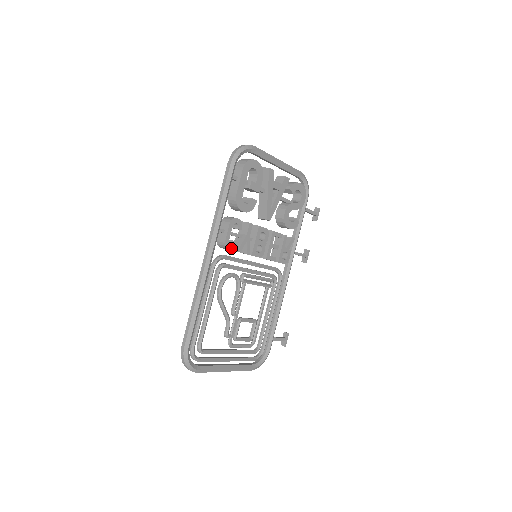
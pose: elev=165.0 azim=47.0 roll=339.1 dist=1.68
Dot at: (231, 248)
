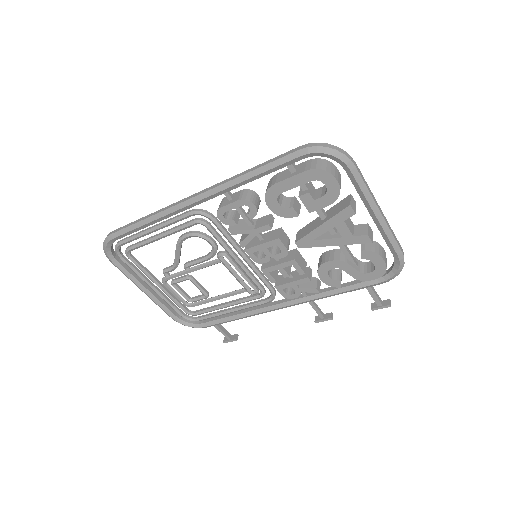
Dot at: (223, 220)
